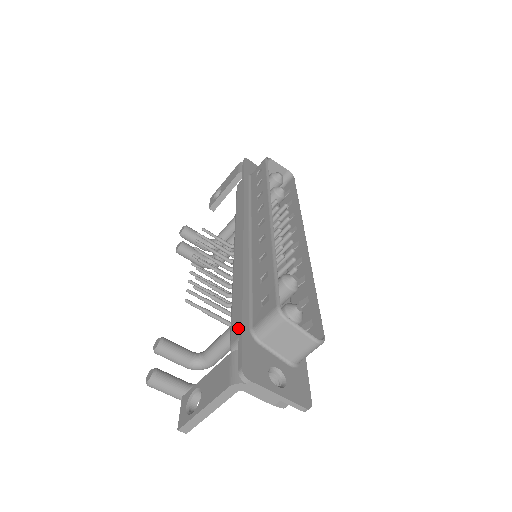
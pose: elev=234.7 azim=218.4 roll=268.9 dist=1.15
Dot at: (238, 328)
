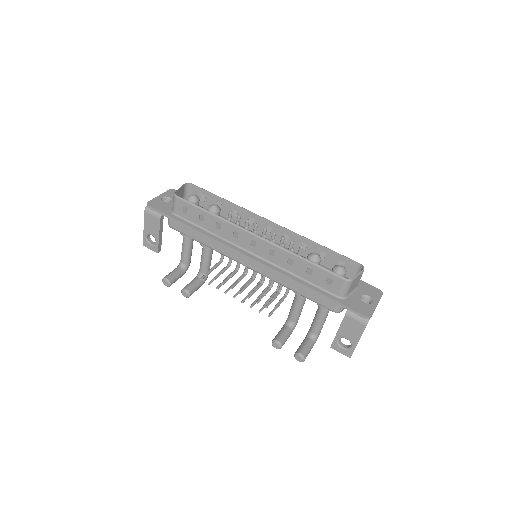
Dot at: (329, 302)
